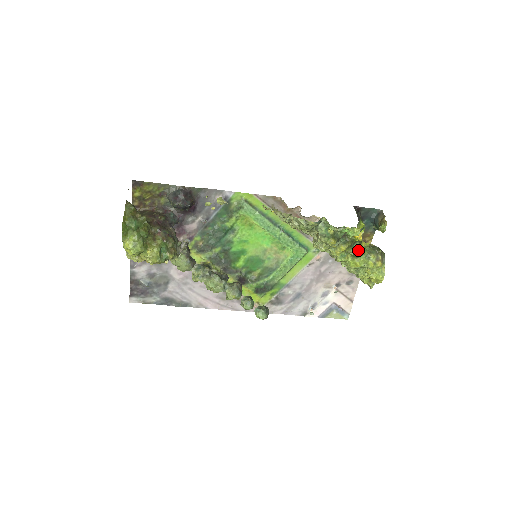
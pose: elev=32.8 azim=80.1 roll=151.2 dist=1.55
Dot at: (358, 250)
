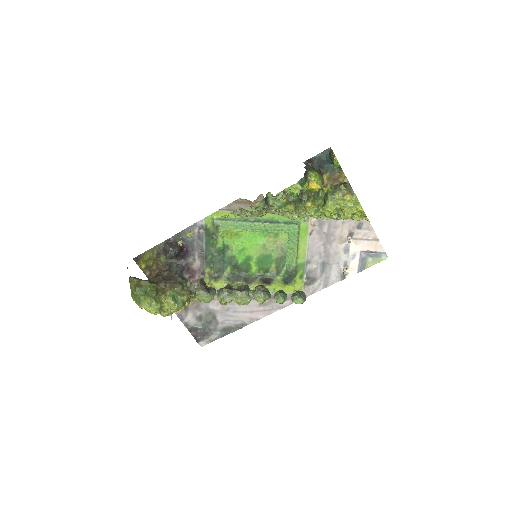
Dot at: (323, 198)
